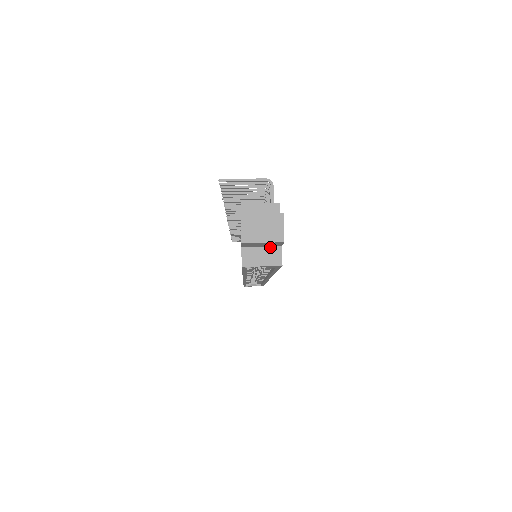
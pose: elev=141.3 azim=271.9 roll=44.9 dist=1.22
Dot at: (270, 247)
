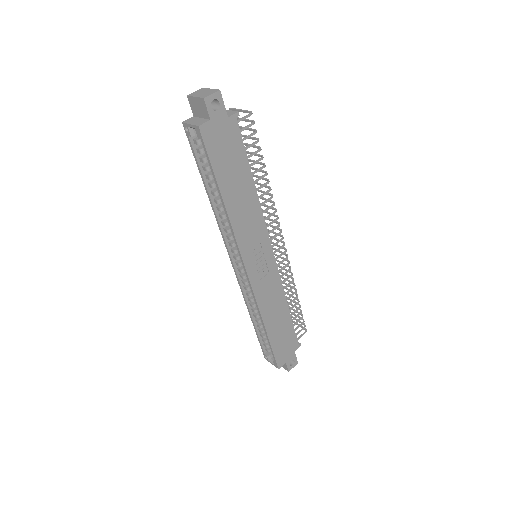
Dot at: (205, 119)
